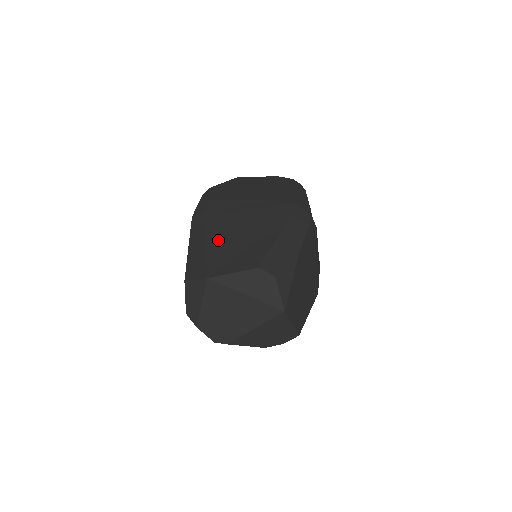
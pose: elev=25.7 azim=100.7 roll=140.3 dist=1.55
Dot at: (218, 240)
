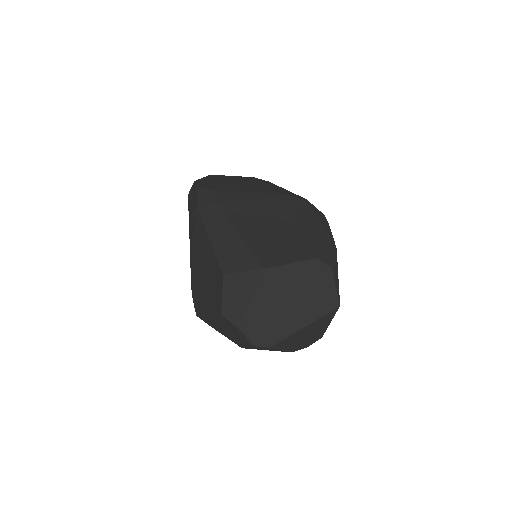
Dot at: (251, 230)
